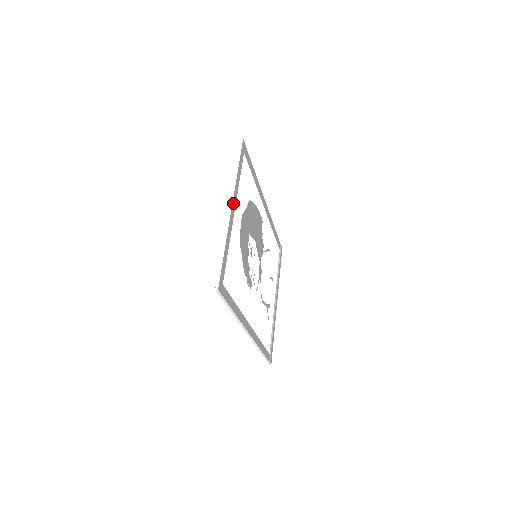
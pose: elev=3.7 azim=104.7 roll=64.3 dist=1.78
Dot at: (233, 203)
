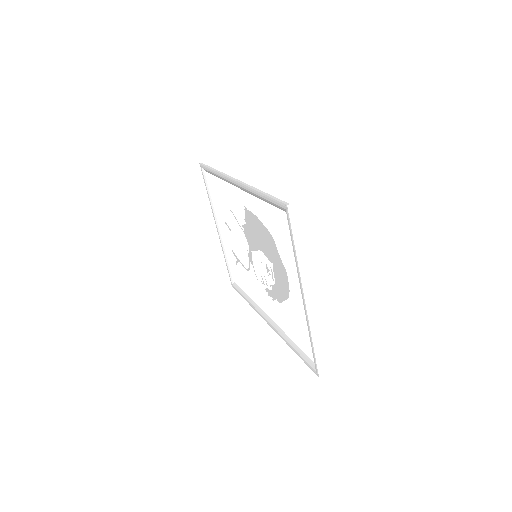
Dot at: (300, 288)
